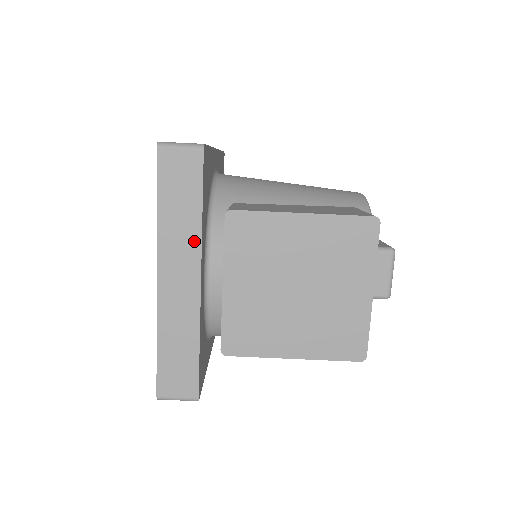
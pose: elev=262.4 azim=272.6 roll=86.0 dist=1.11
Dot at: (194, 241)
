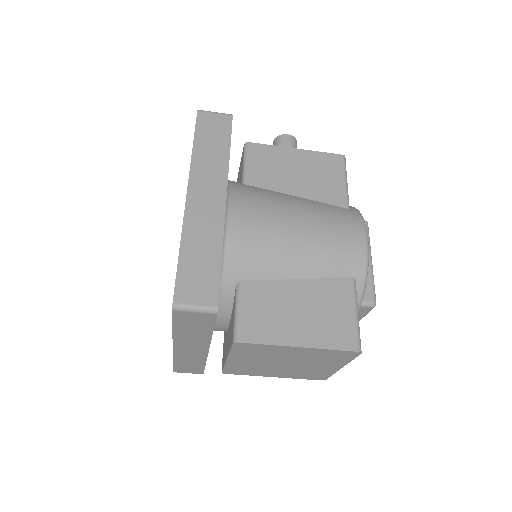
Dot at: (205, 340)
